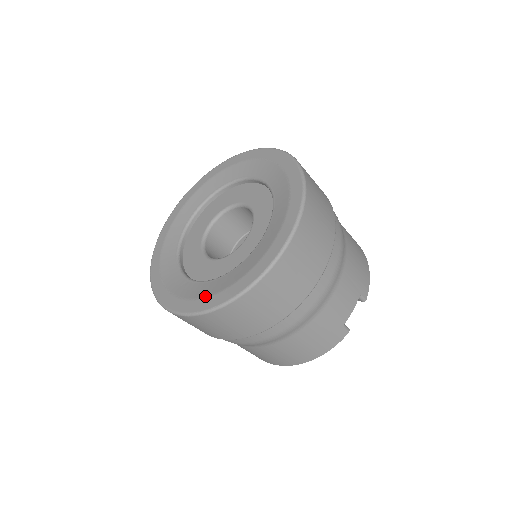
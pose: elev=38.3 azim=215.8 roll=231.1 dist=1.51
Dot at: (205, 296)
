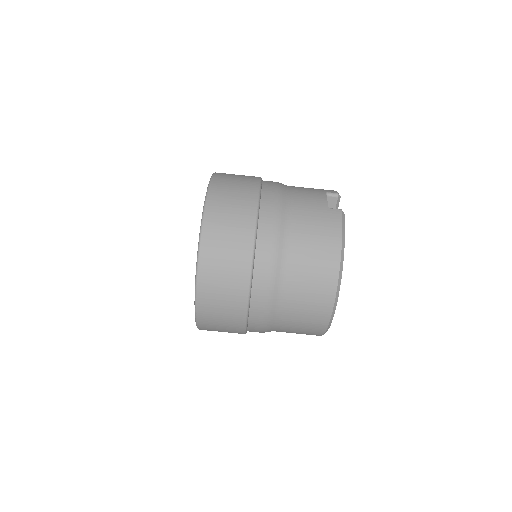
Dot at: occluded
